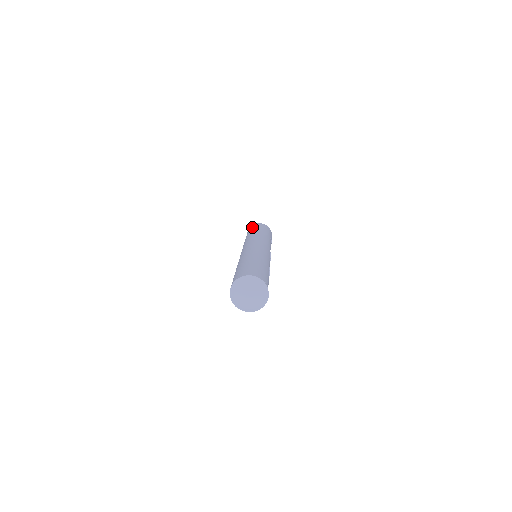
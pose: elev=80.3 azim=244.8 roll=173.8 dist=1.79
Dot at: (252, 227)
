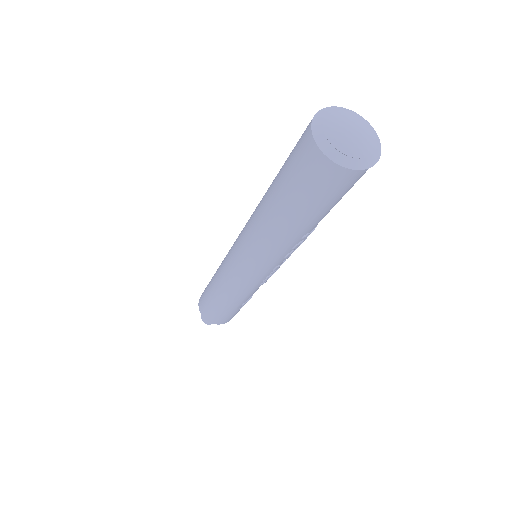
Dot at: occluded
